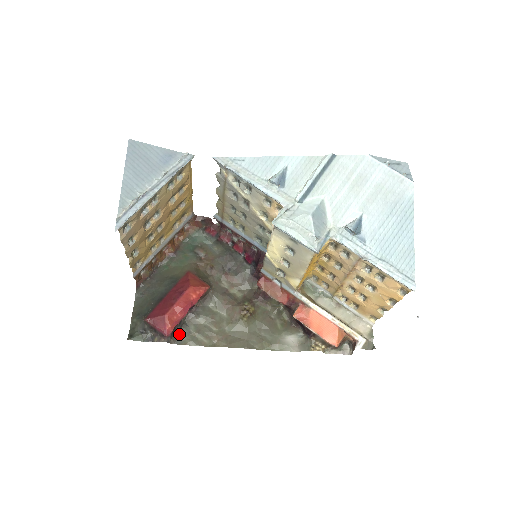
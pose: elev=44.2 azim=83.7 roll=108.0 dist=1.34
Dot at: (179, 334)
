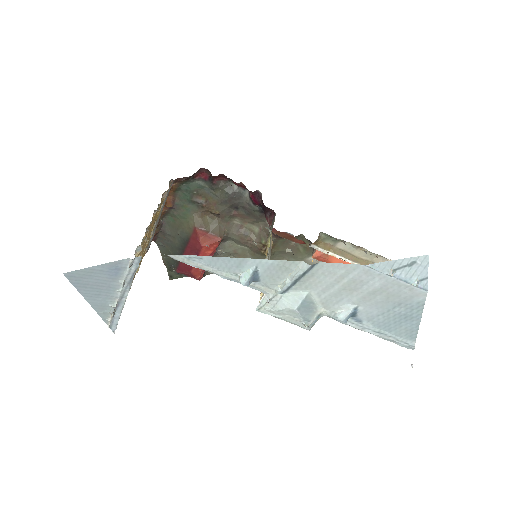
Dot at: occluded
